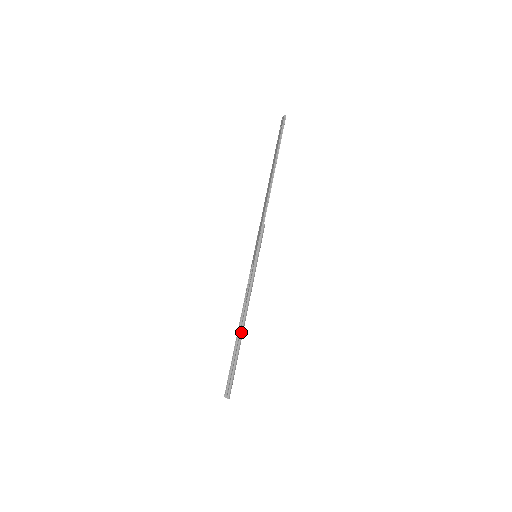
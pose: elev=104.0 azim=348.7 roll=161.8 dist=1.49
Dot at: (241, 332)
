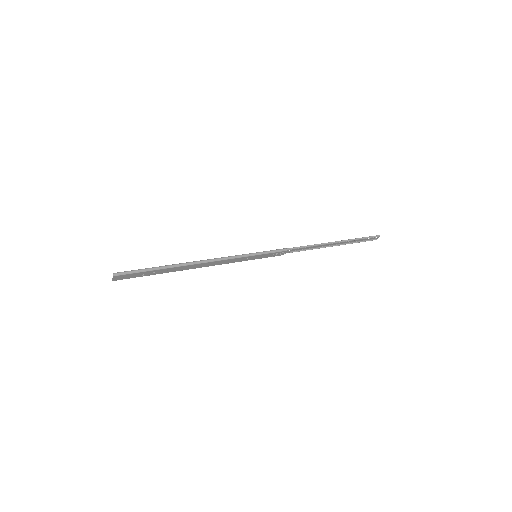
Dot at: (183, 263)
